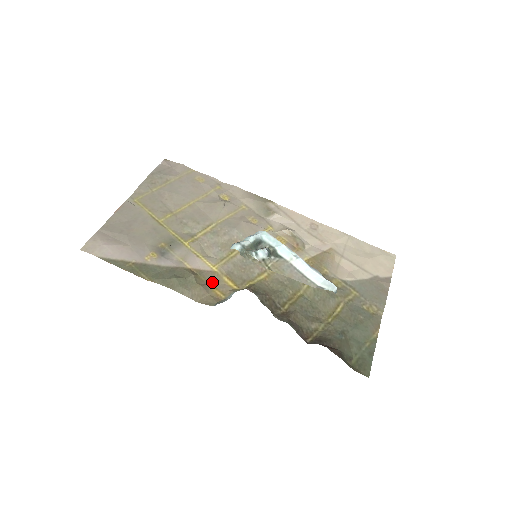
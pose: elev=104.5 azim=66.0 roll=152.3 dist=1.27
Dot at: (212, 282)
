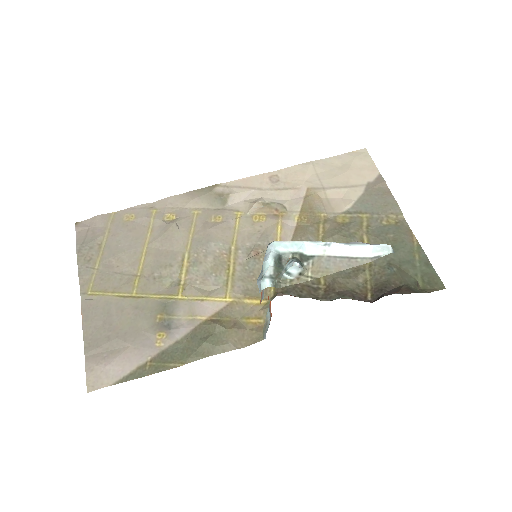
Dot at: (238, 315)
